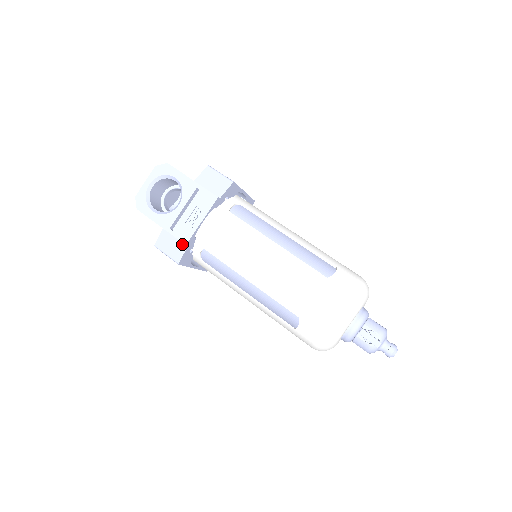
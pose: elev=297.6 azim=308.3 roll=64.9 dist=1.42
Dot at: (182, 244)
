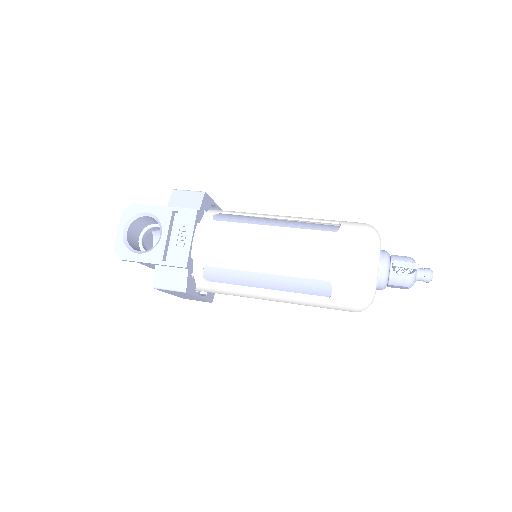
Dot at: (181, 270)
